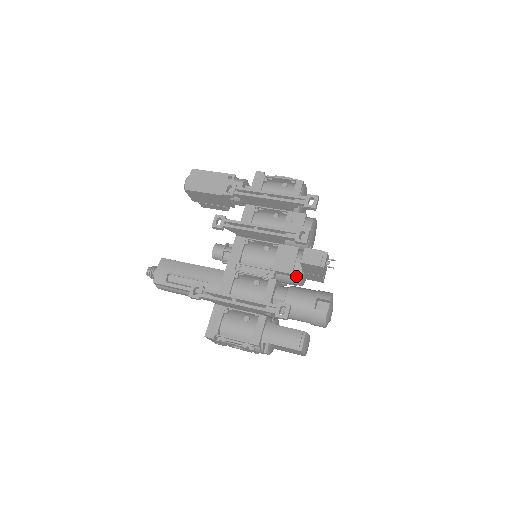
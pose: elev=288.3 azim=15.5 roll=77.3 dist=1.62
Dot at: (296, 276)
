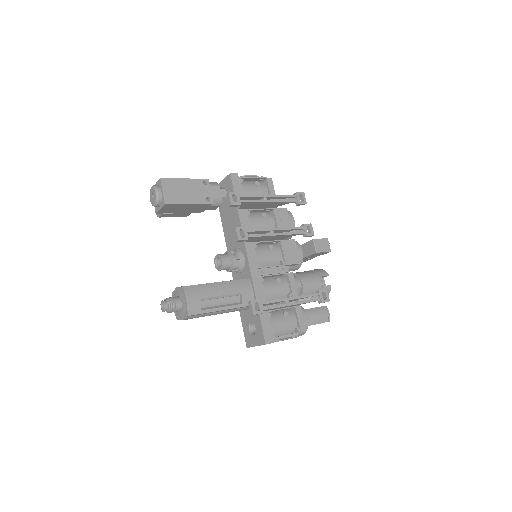
Dot at: (299, 264)
